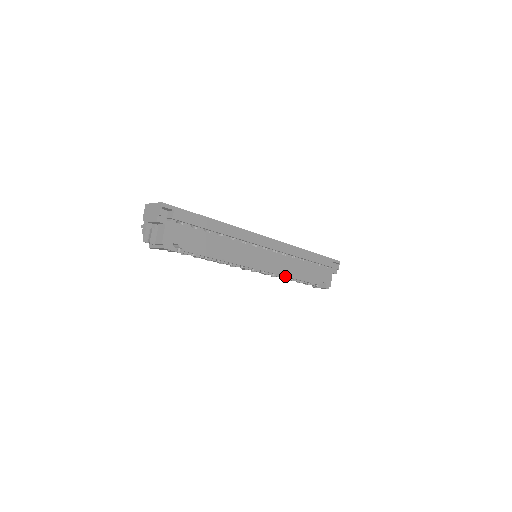
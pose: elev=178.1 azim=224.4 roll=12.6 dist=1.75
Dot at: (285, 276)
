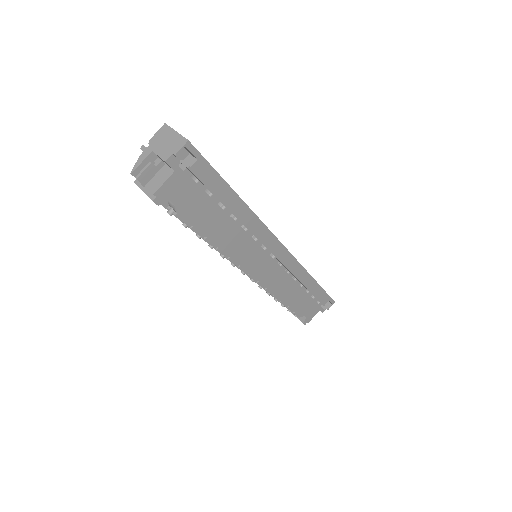
Dot at: (272, 294)
